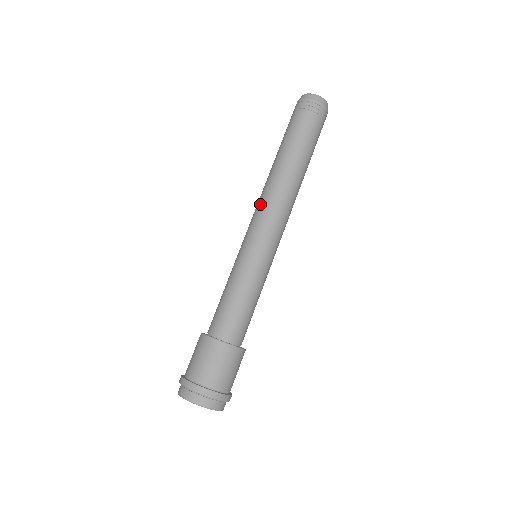
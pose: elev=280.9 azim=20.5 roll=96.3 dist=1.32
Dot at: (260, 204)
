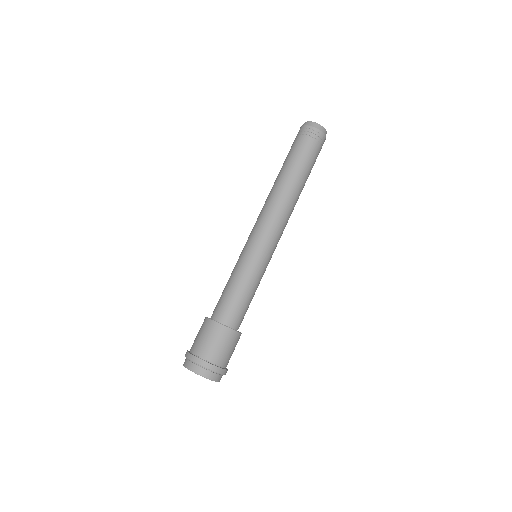
Dot at: occluded
